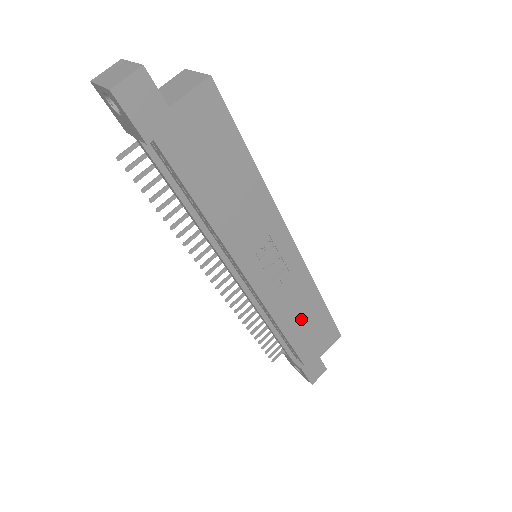
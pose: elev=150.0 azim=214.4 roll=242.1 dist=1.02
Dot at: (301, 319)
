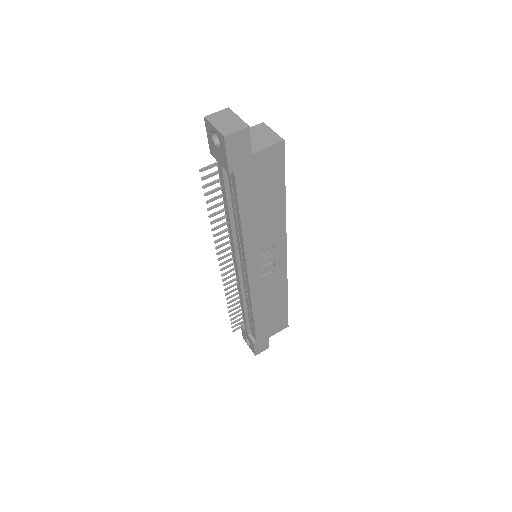
Dot at: (268, 308)
